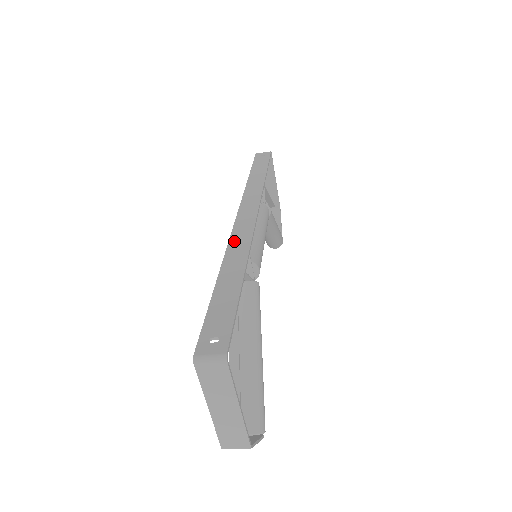
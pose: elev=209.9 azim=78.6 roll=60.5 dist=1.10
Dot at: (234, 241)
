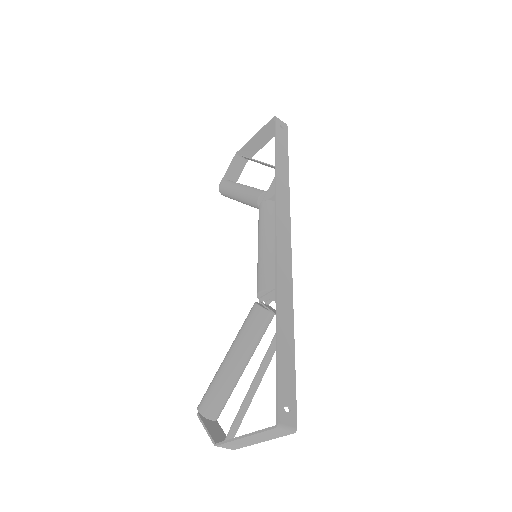
Dot at: (281, 275)
